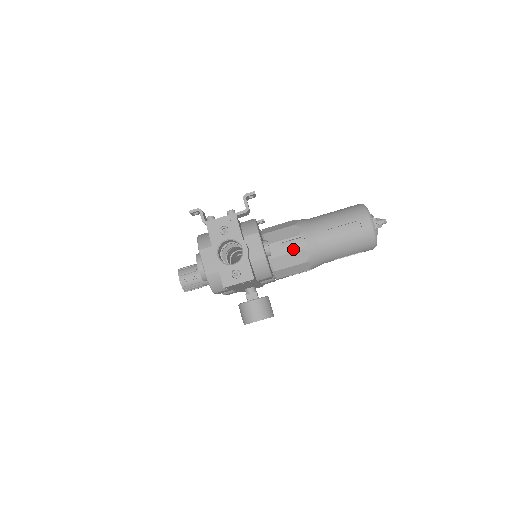
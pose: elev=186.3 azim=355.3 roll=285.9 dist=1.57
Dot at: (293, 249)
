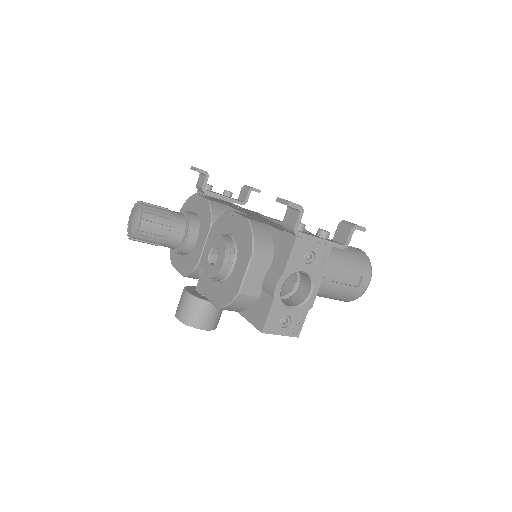
Dot at: occluded
